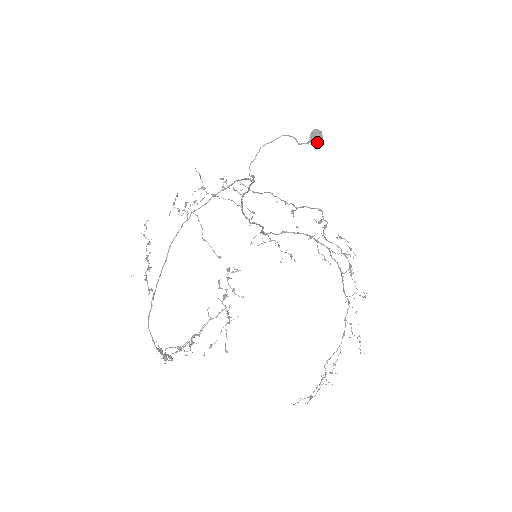
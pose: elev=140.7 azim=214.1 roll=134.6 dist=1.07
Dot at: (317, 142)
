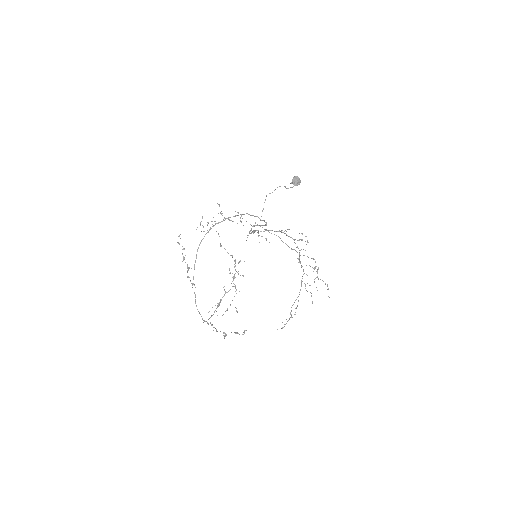
Dot at: (297, 185)
